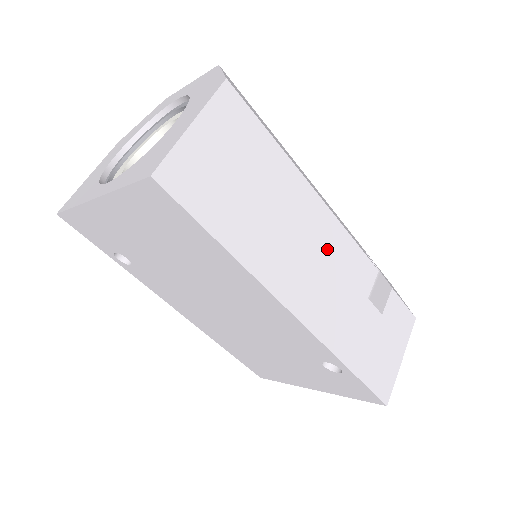
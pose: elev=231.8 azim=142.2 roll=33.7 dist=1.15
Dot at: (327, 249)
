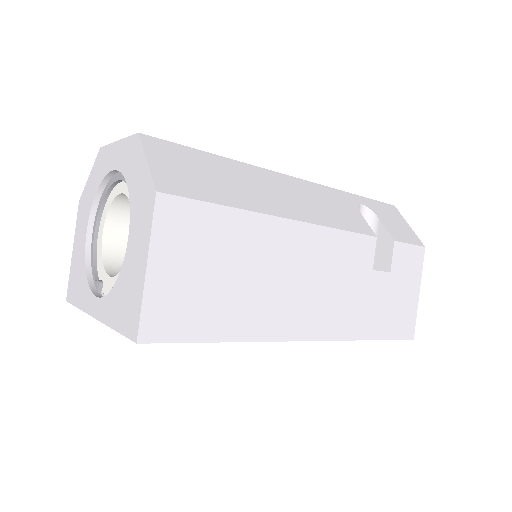
Dot at: (320, 262)
